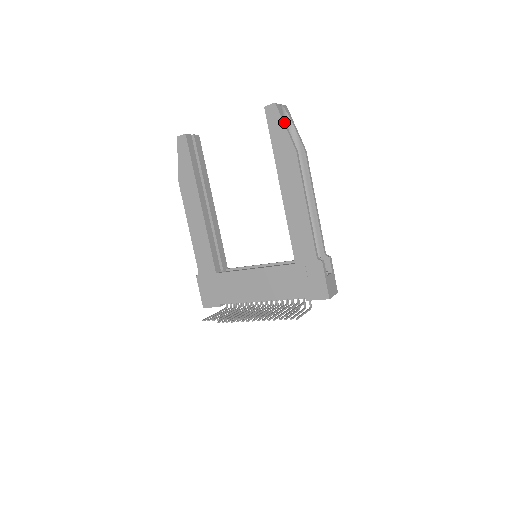
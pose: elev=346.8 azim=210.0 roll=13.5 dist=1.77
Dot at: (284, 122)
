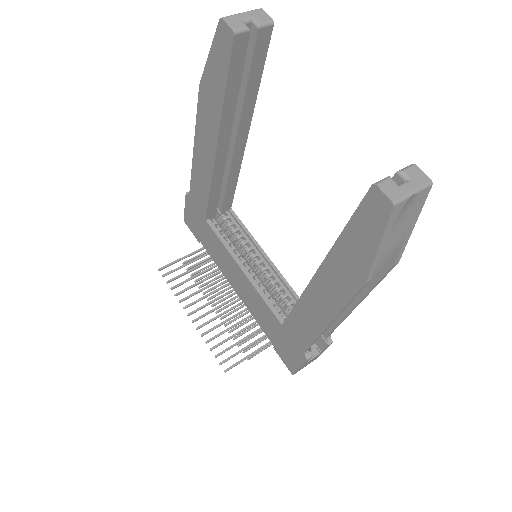
Dot at: (383, 239)
